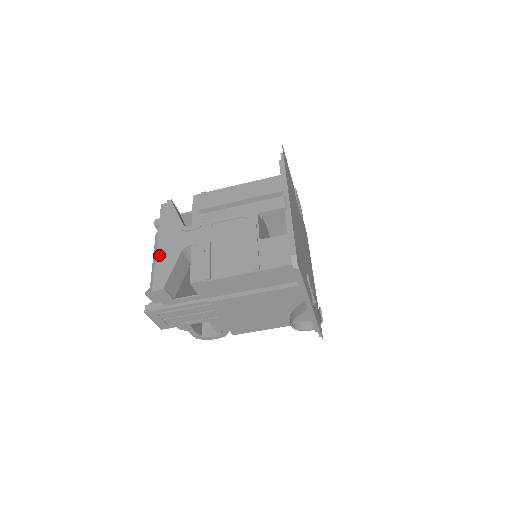
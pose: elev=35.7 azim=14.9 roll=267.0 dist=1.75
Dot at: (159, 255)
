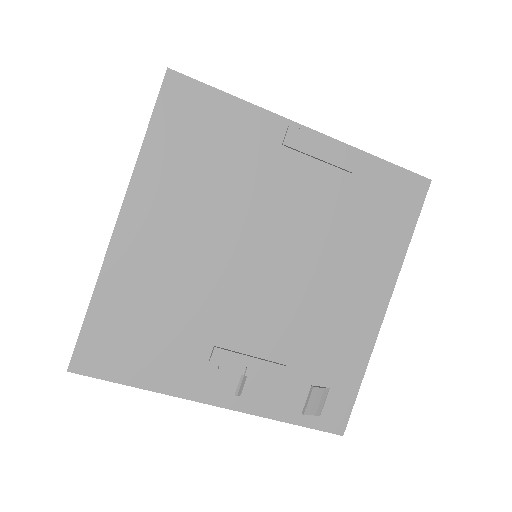
Dot at: occluded
